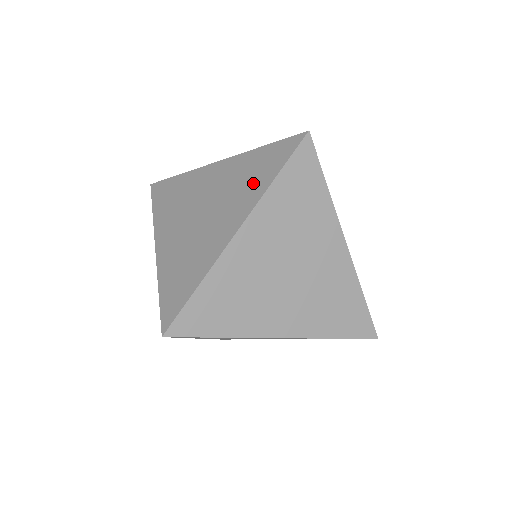
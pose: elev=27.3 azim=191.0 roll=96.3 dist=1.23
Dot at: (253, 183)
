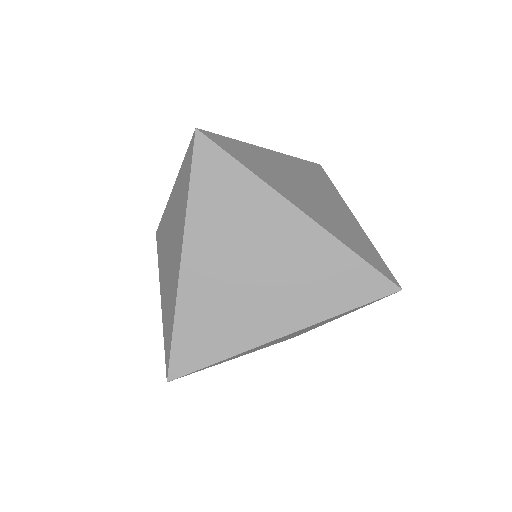
Dot at: (182, 204)
